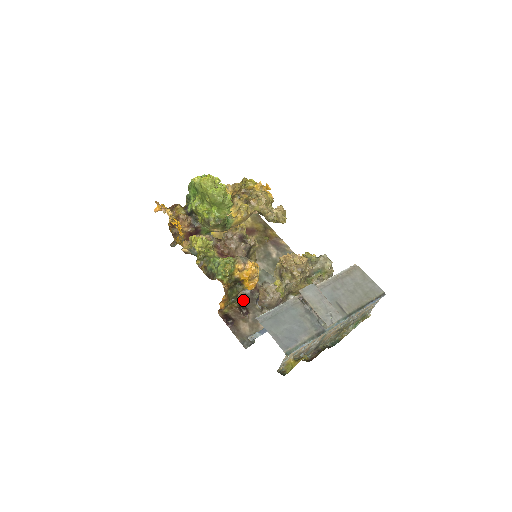
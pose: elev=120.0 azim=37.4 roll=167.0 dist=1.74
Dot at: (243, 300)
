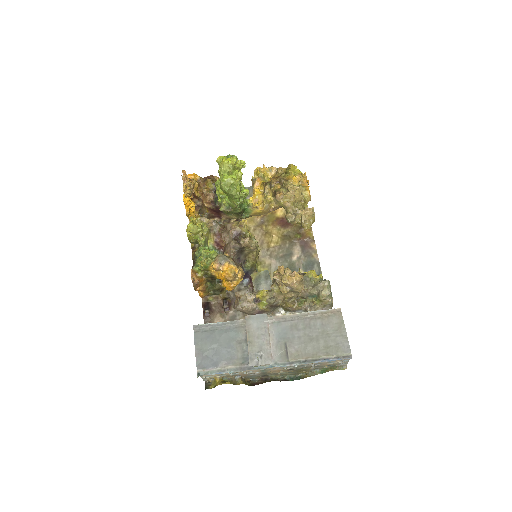
Dot at: (233, 294)
